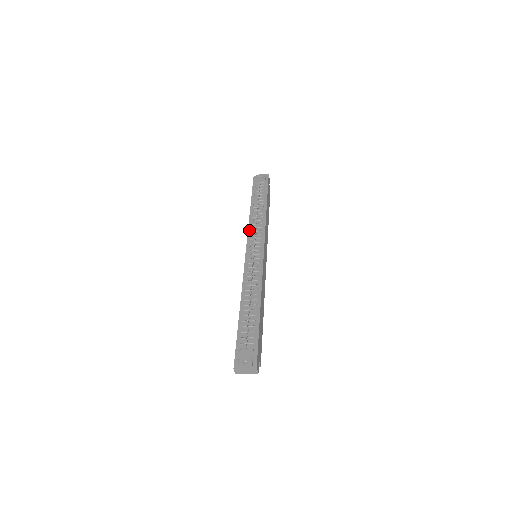
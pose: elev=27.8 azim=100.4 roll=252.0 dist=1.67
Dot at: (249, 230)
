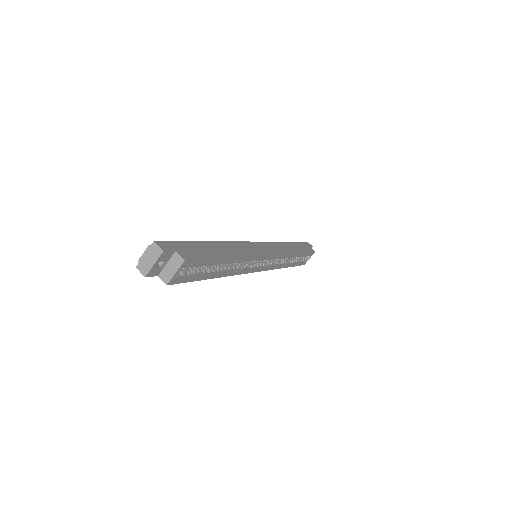
Dot at: occluded
